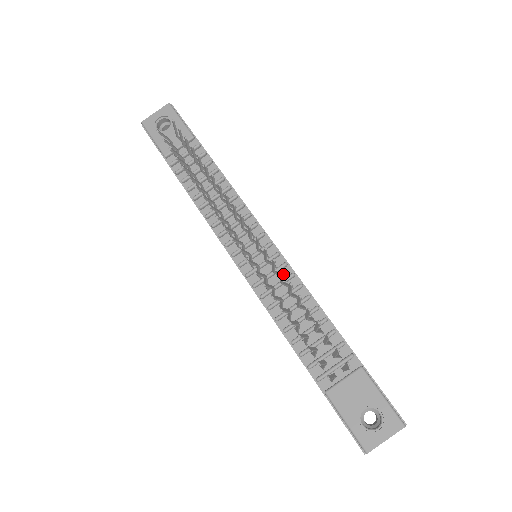
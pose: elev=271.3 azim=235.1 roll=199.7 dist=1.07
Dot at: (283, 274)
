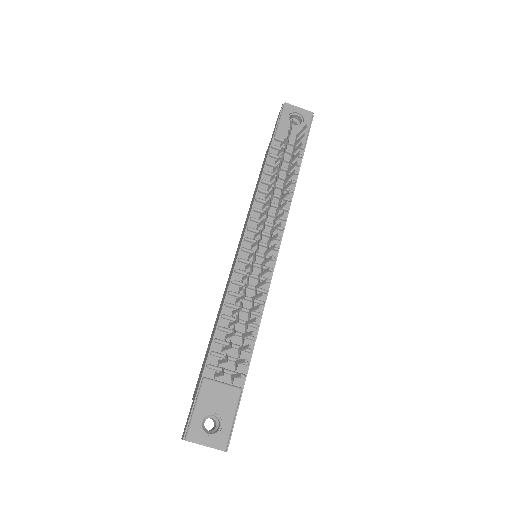
Dot at: (265, 283)
